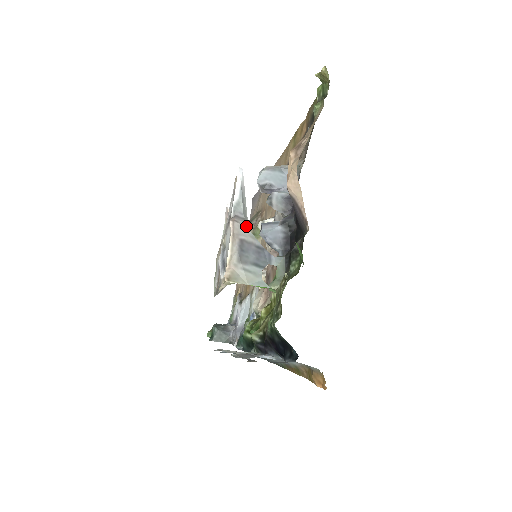
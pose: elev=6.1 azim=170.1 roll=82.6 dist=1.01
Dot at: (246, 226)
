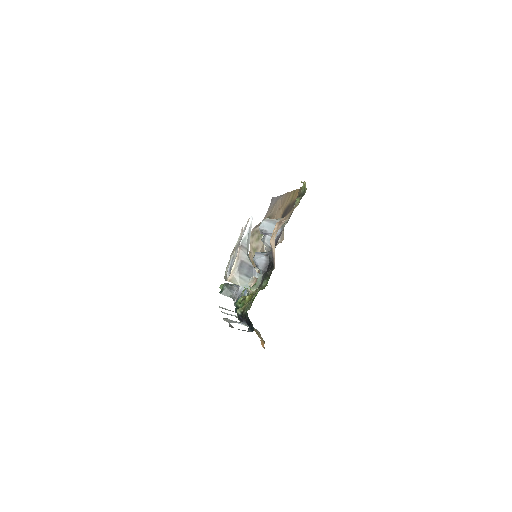
Dot at: (246, 253)
